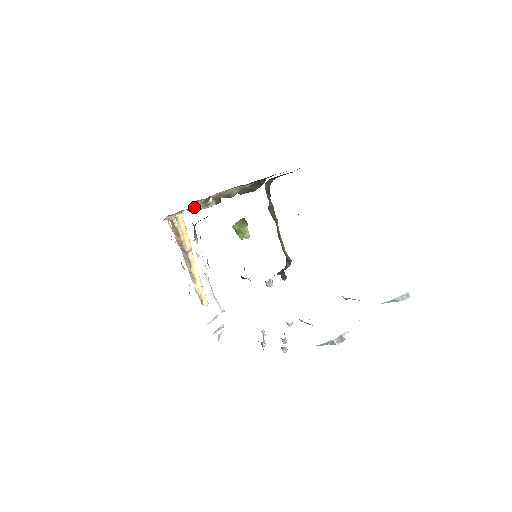
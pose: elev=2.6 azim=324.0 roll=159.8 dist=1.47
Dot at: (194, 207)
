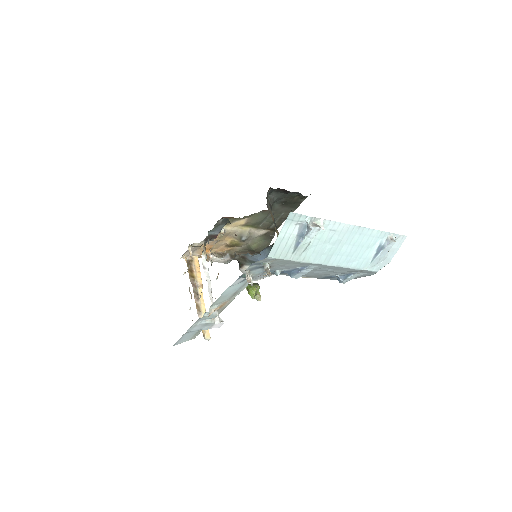
Dot at: (210, 252)
